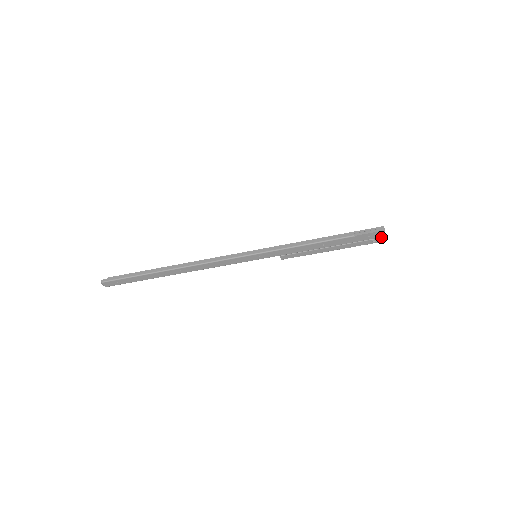
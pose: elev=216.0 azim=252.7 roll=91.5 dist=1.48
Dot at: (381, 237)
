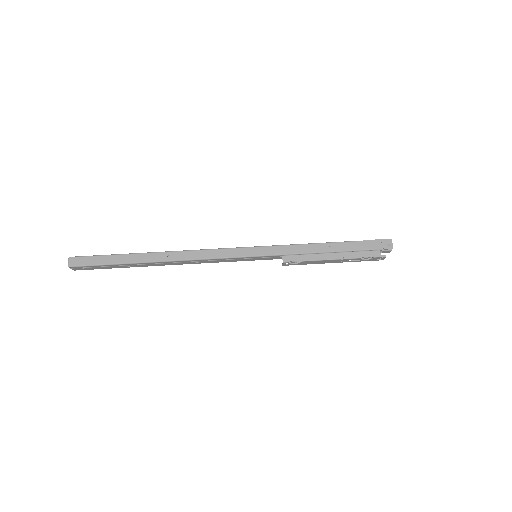
Dot at: (388, 248)
